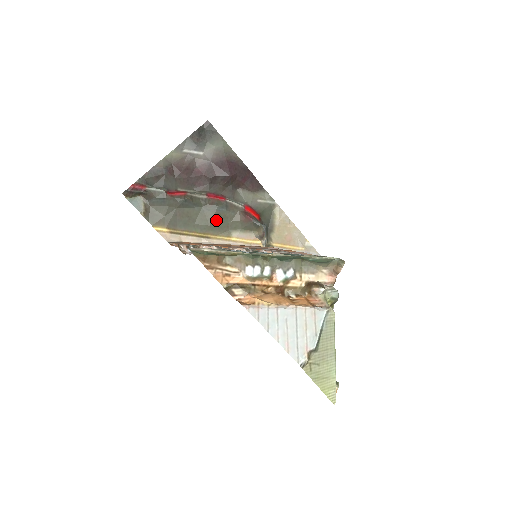
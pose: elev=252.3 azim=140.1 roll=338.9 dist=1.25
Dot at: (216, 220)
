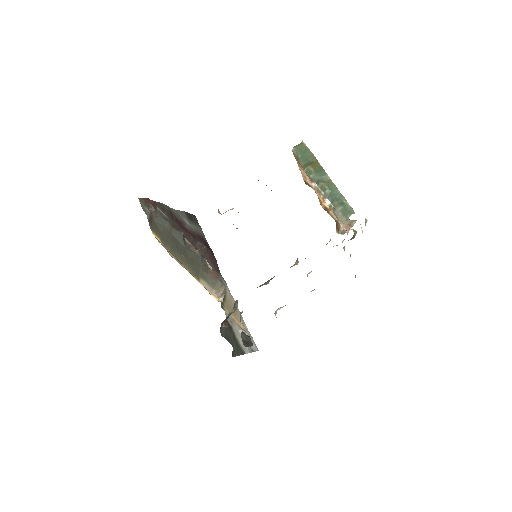
Dot at: (193, 262)
